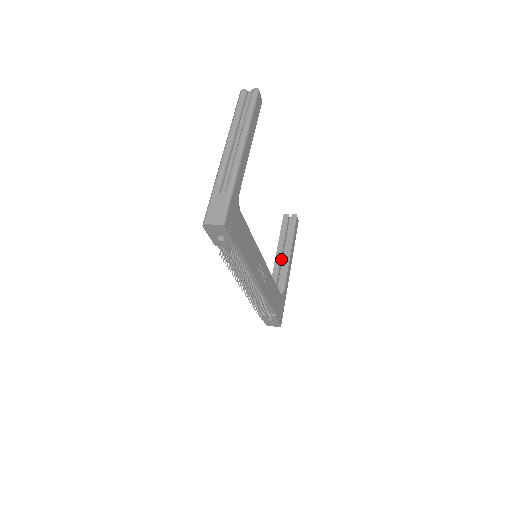
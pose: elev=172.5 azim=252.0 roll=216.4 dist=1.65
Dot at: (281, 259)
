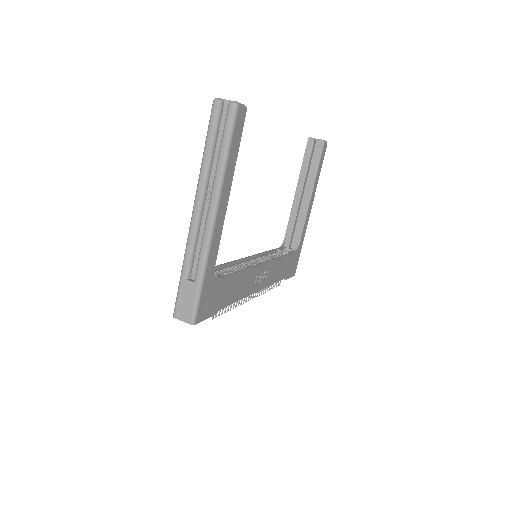
Dot at: (300, 200)
